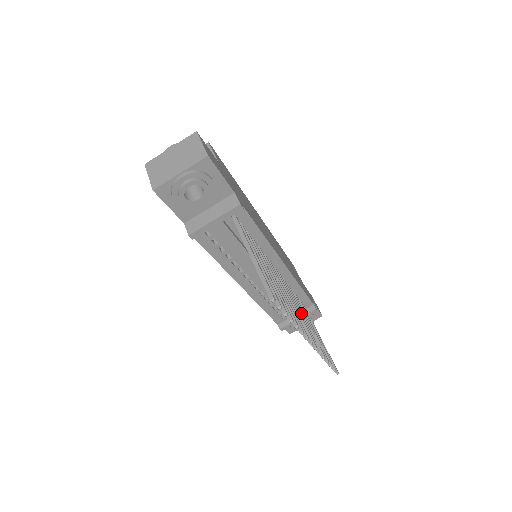
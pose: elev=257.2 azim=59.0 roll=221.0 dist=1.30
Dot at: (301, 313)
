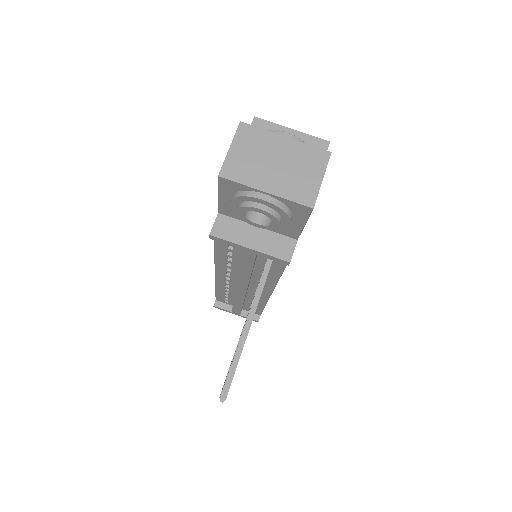
Dot at: occluded
